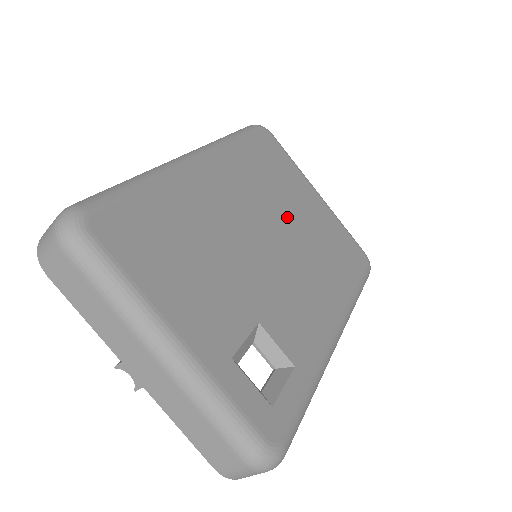
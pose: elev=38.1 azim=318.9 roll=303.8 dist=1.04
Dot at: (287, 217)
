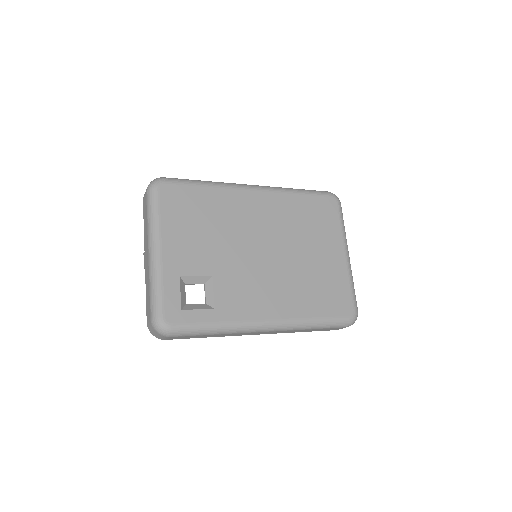
Dot at: (295, 248)
